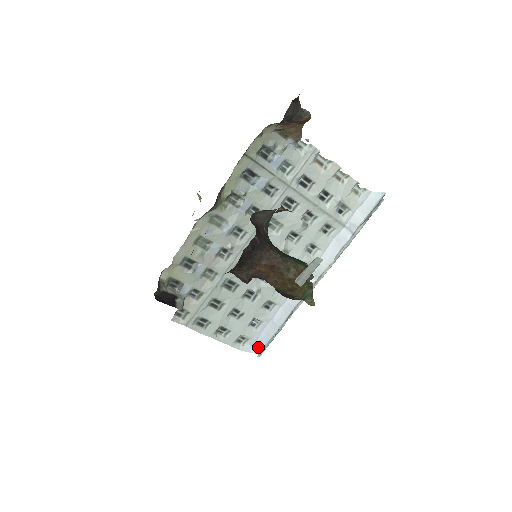
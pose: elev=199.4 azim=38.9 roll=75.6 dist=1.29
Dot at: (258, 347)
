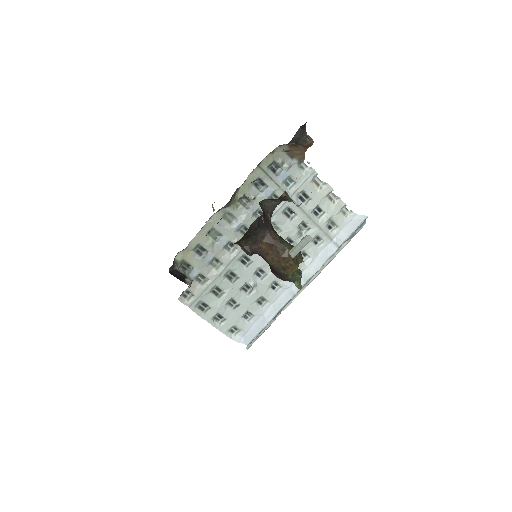
Dot at: (248, 338)
